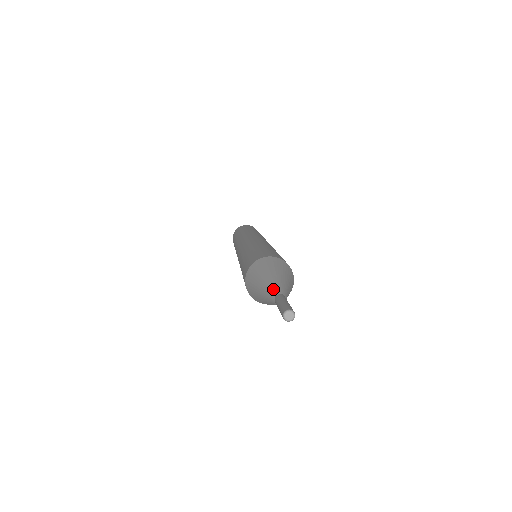
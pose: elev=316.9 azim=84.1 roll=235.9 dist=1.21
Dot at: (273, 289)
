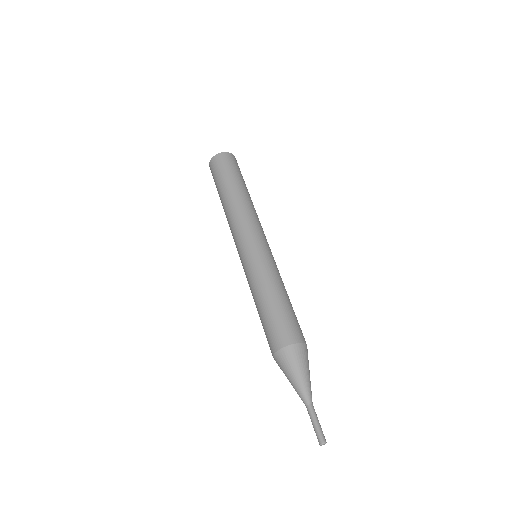
Dot at: (303, 397)
